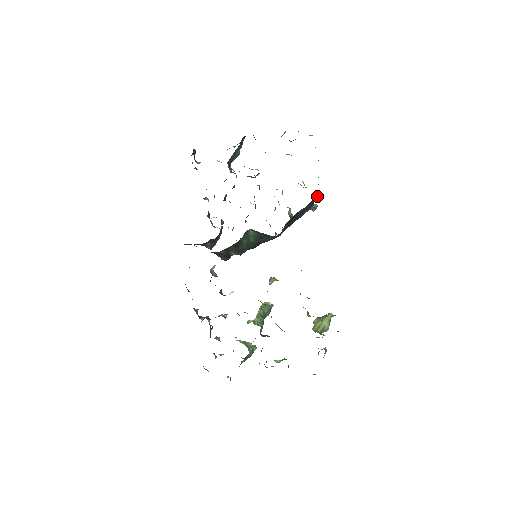
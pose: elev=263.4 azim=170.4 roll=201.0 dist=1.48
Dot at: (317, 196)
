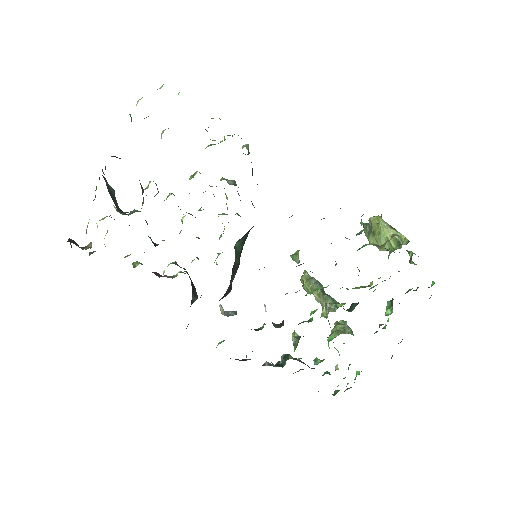
Dot at: occluded
